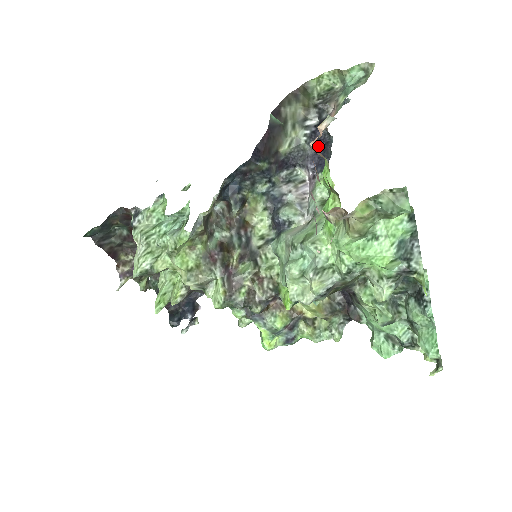
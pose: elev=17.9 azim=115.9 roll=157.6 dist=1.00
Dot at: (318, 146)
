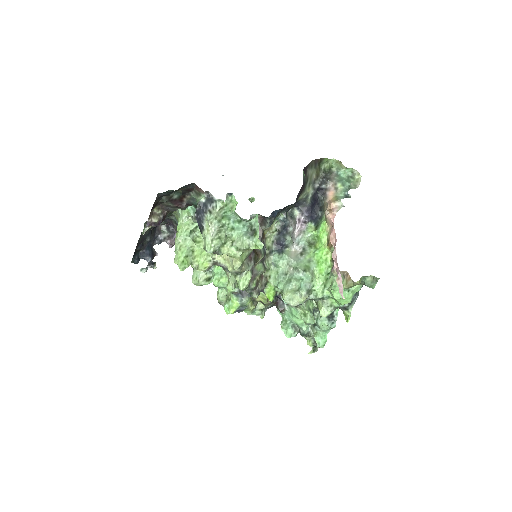
Dot at: (314, 203)
